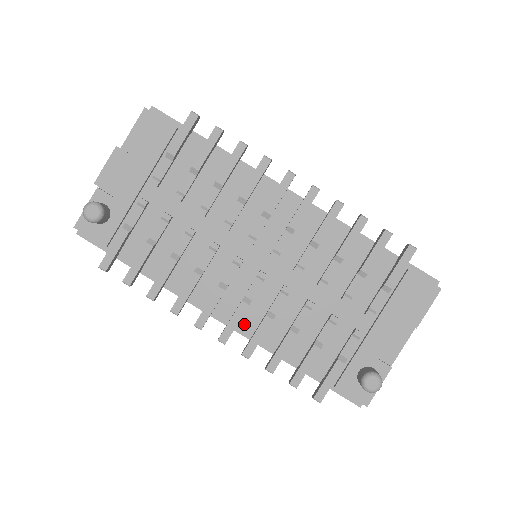
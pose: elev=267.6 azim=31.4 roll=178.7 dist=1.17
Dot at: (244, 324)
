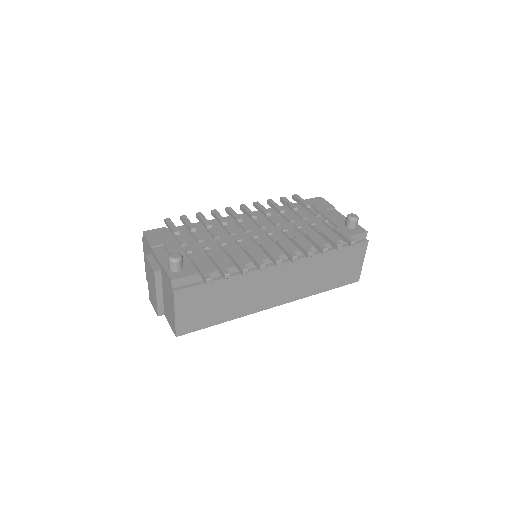
Dot at: occluded
